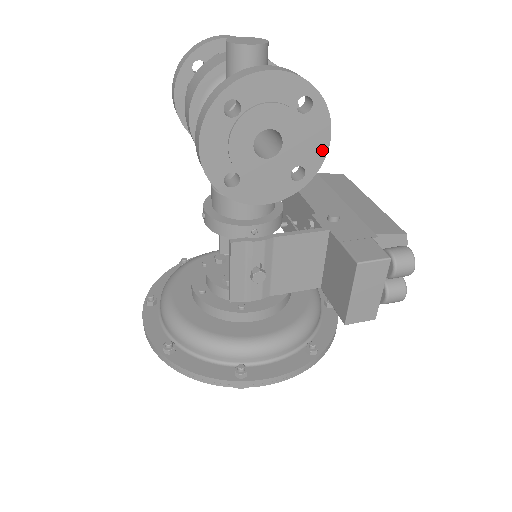
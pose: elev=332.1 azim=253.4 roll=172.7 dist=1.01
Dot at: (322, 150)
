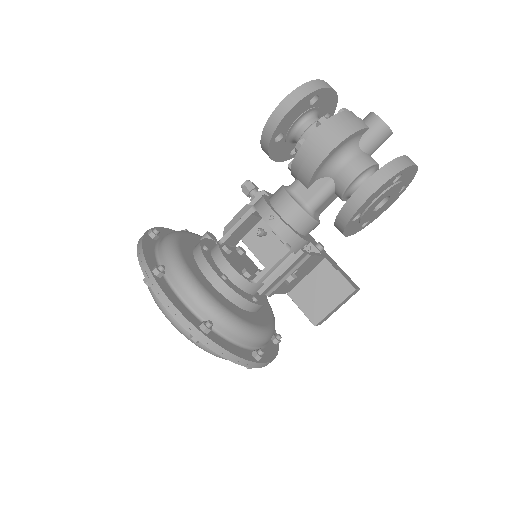
Dot at: (380, 214)
